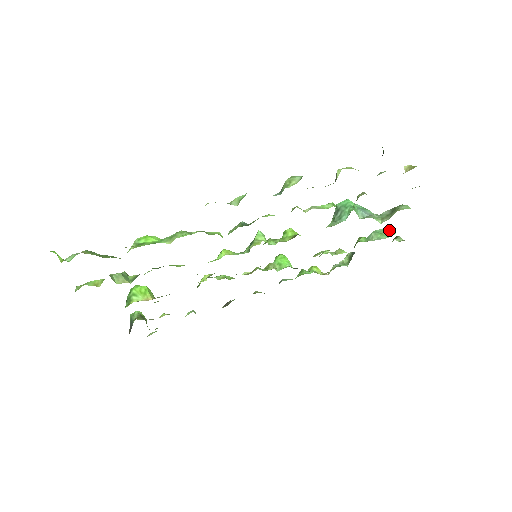
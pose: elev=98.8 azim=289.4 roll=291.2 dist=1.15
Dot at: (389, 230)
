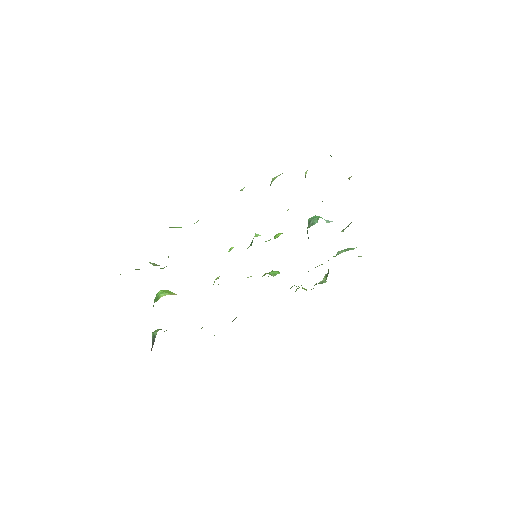
Dot at: (351, 248)
